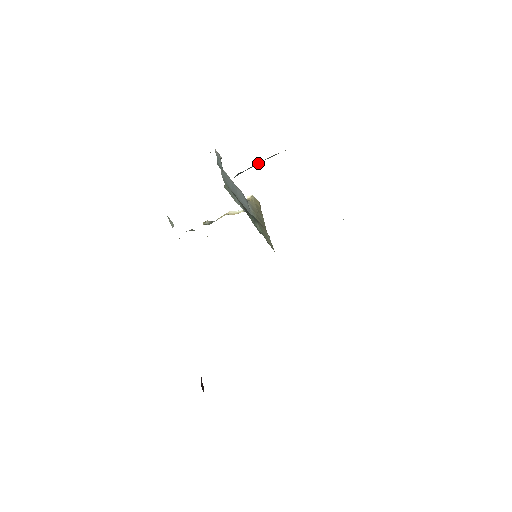
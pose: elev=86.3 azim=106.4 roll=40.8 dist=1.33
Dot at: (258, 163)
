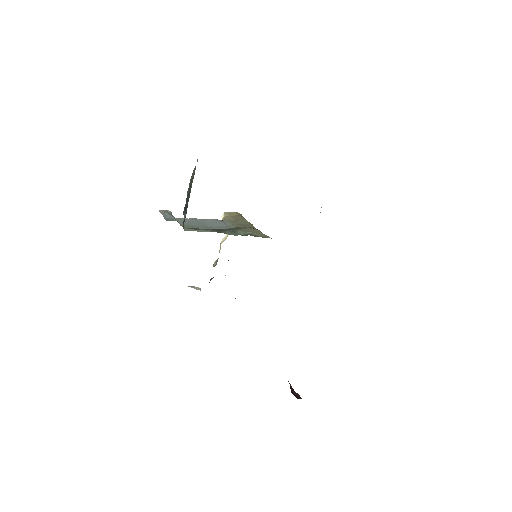
Dot at: (190, 190)
